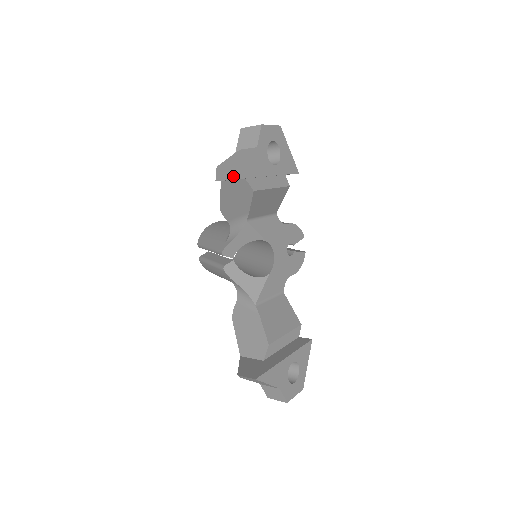
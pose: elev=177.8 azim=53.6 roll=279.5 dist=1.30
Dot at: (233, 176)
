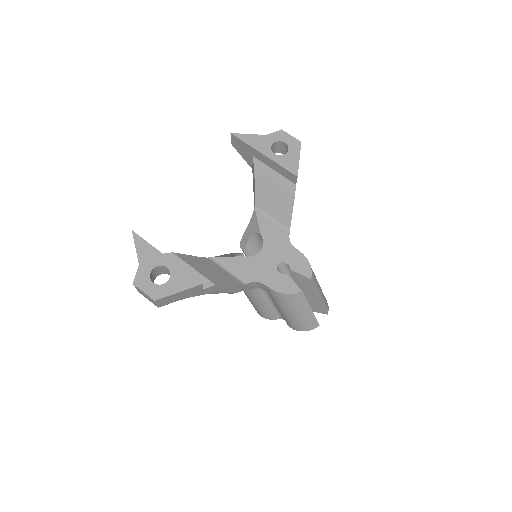
Dot at: (234, 135)
